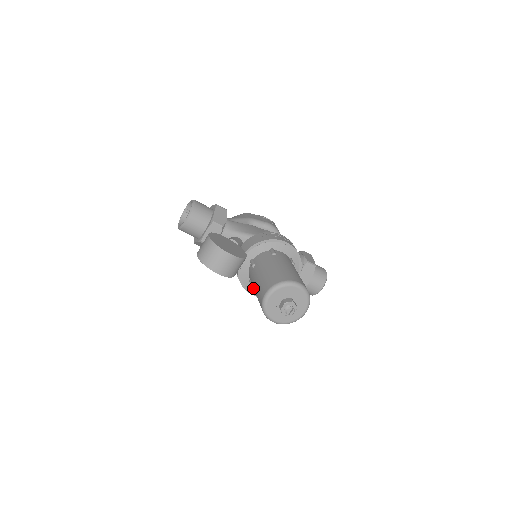
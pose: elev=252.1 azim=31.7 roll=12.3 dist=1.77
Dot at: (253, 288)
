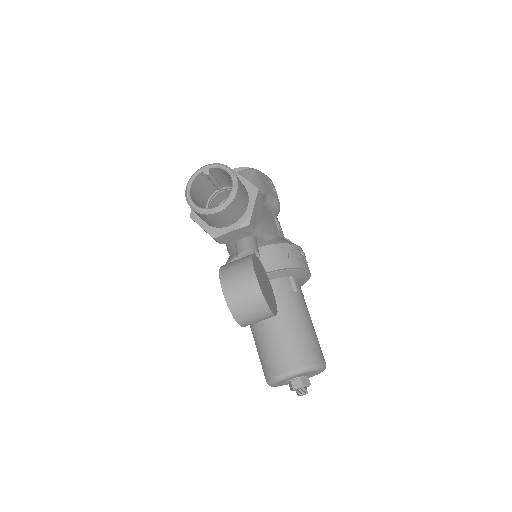
Dot at: occluded
